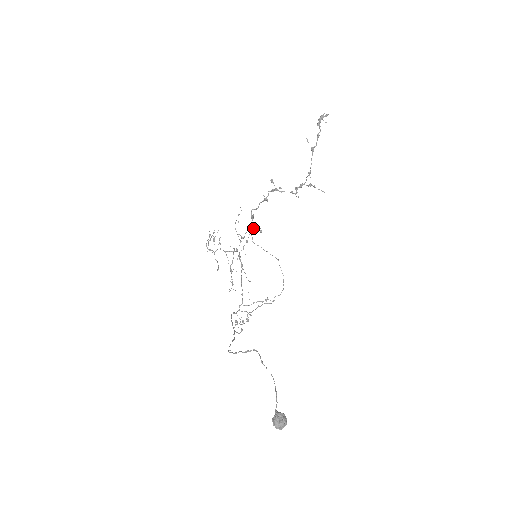
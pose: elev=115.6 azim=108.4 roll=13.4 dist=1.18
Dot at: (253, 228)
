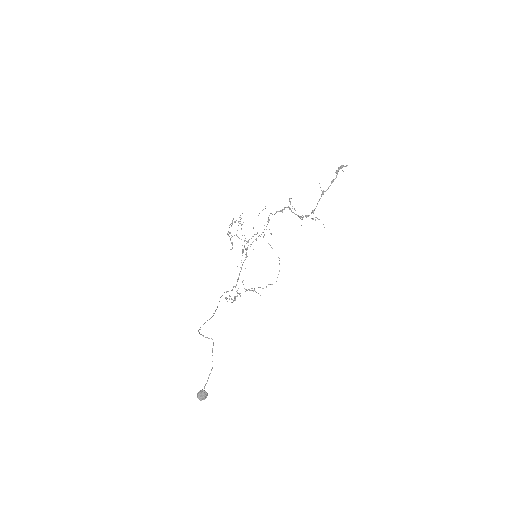
Dot at: occluded
